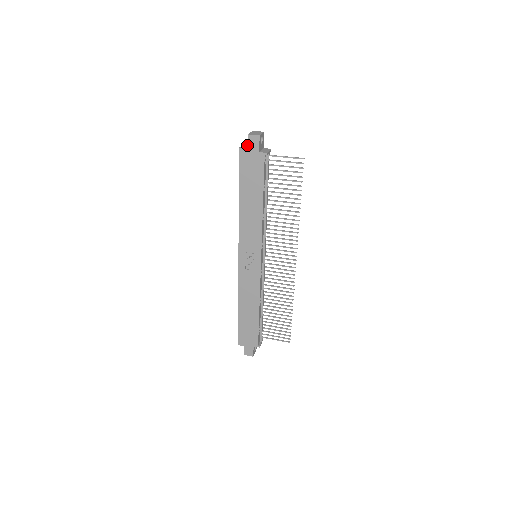
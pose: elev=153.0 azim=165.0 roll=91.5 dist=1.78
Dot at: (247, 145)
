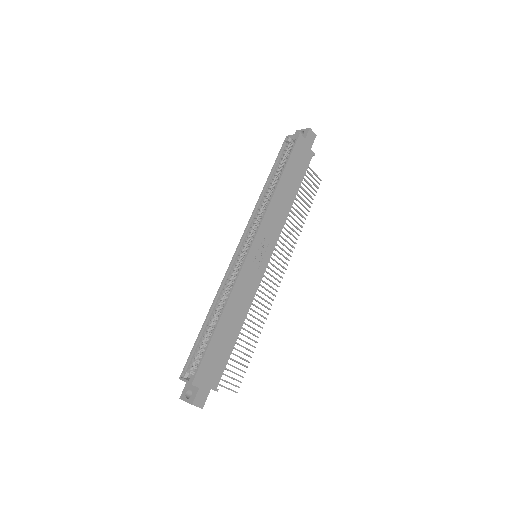
Dot at: occluded
